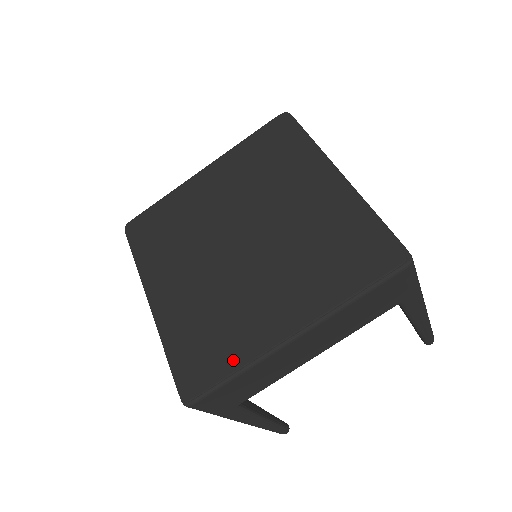
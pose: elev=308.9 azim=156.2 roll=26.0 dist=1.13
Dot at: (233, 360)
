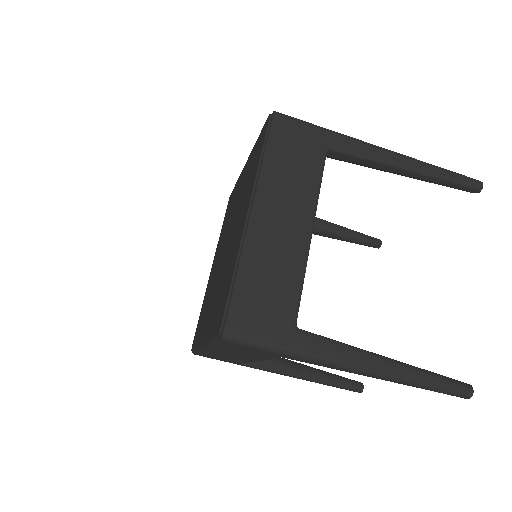
Dot at: (197, 340)
